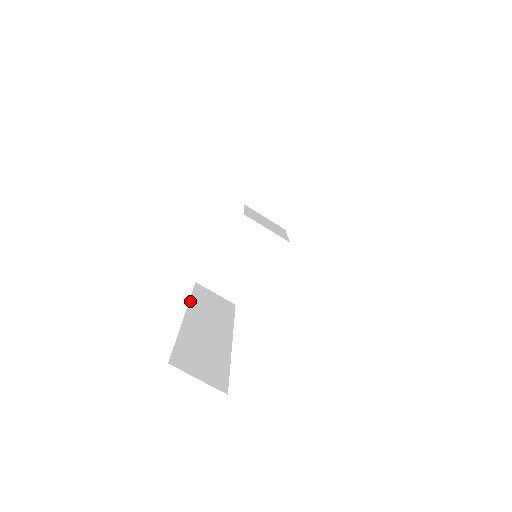
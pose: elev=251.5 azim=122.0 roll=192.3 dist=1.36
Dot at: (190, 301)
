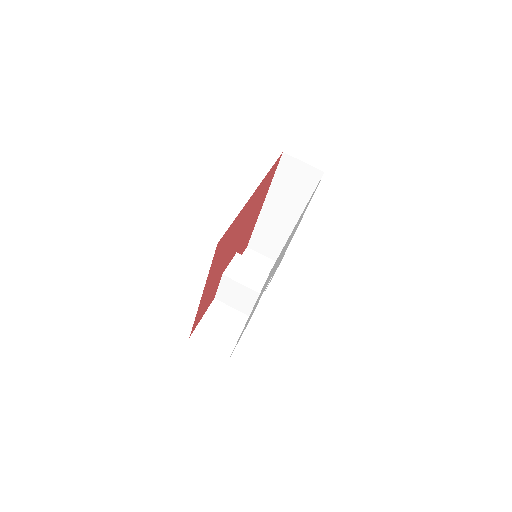
Dot at: occluded
